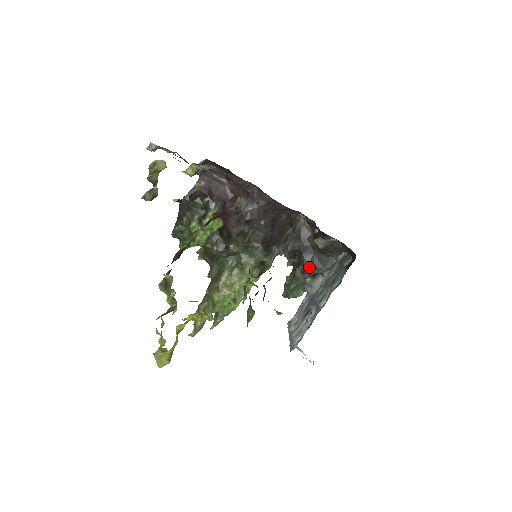
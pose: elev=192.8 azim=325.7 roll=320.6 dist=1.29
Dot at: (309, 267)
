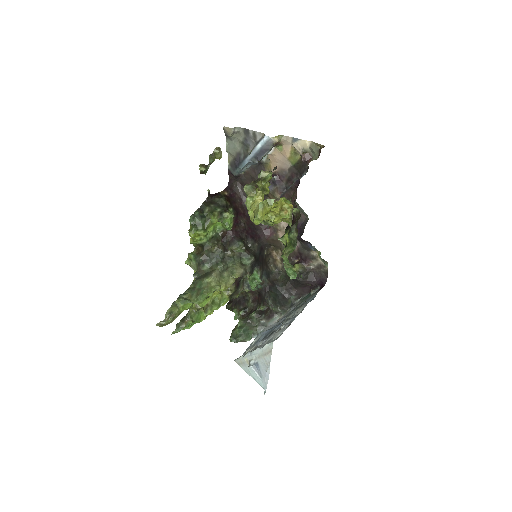
Dot at: (273, 301)
